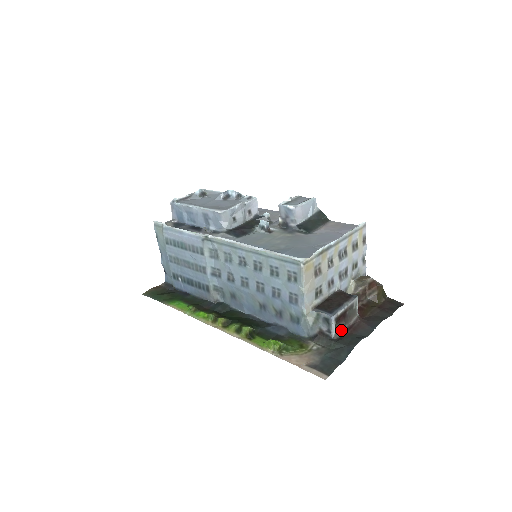
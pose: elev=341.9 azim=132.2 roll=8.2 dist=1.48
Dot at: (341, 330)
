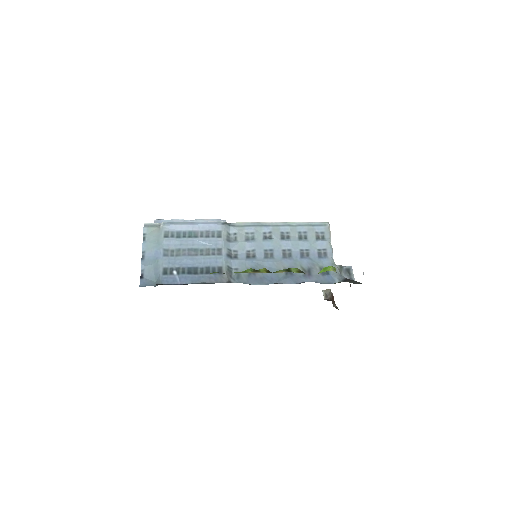
Dot at: occluded
